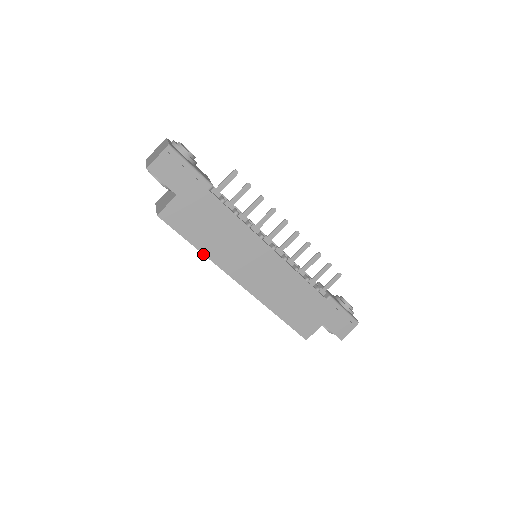
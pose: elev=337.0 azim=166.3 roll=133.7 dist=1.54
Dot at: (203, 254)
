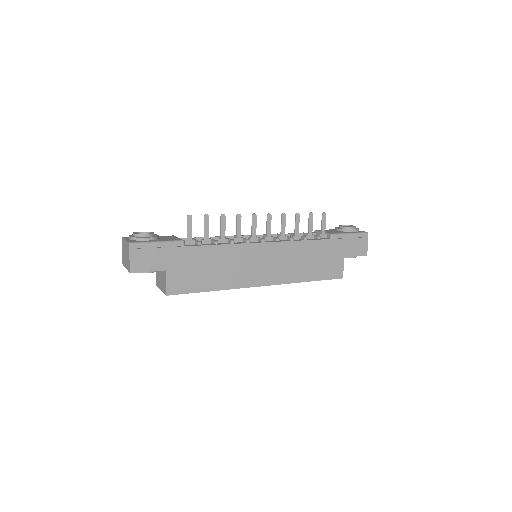
Dot at: occluded
